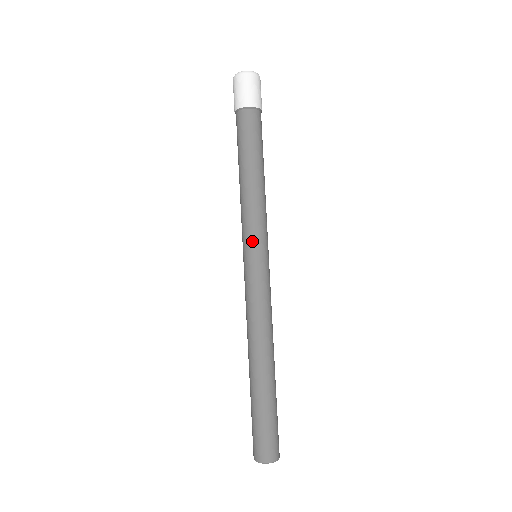
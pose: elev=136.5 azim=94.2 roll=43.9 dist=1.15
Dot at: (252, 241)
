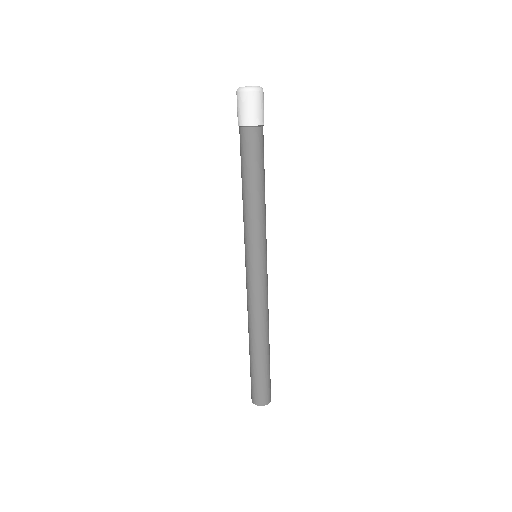
Dot at: (254, 248)
